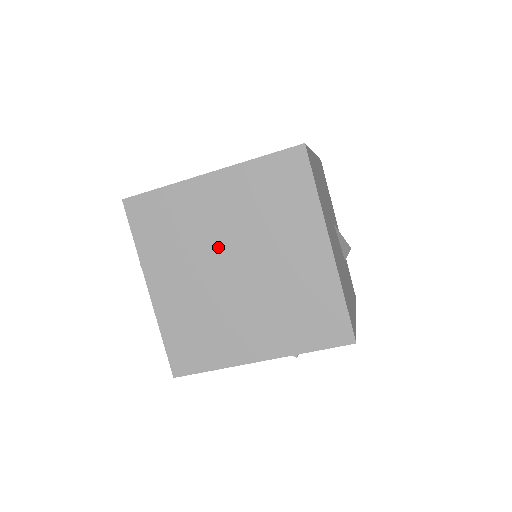
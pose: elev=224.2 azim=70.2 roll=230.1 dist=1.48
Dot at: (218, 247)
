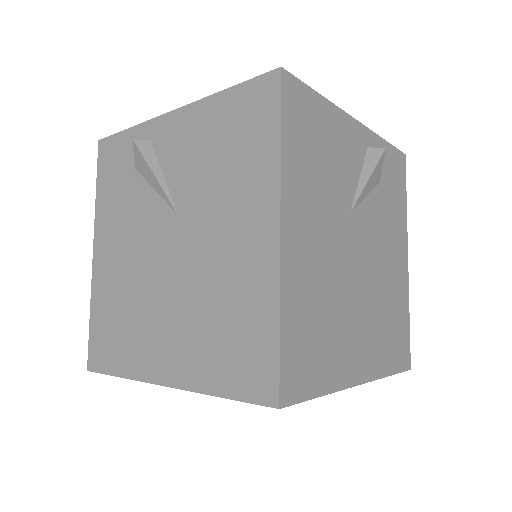
Dot at: occluded
